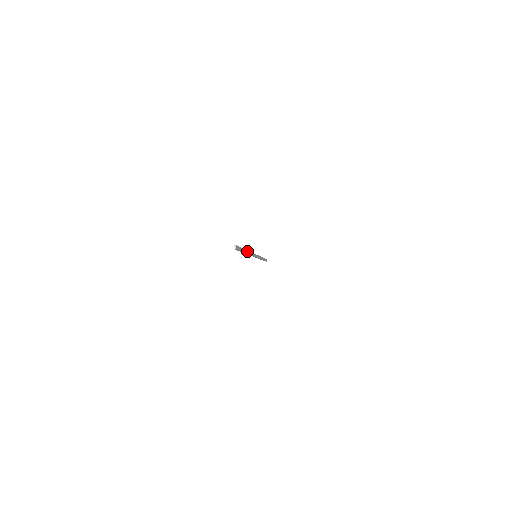
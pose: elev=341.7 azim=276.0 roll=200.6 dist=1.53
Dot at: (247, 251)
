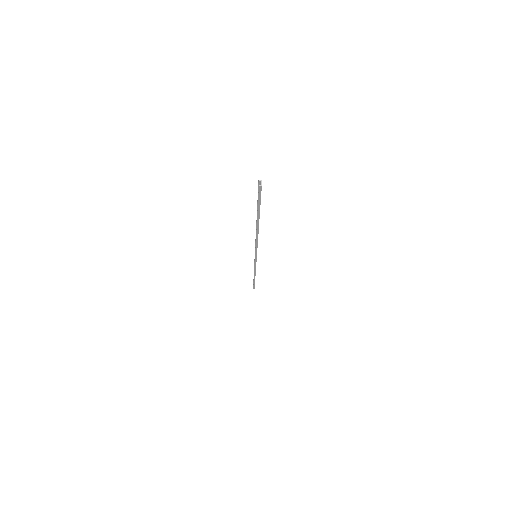
Dot at: occluded
